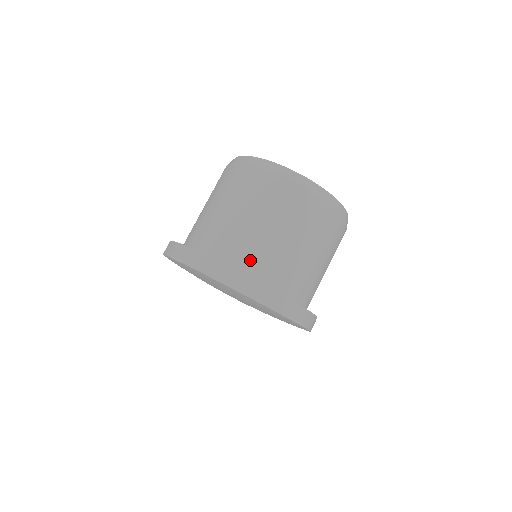
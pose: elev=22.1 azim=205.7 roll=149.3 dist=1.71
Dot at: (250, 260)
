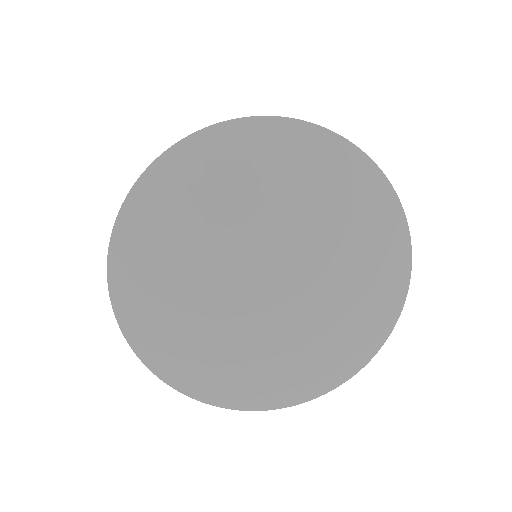
Dot at: occluded
